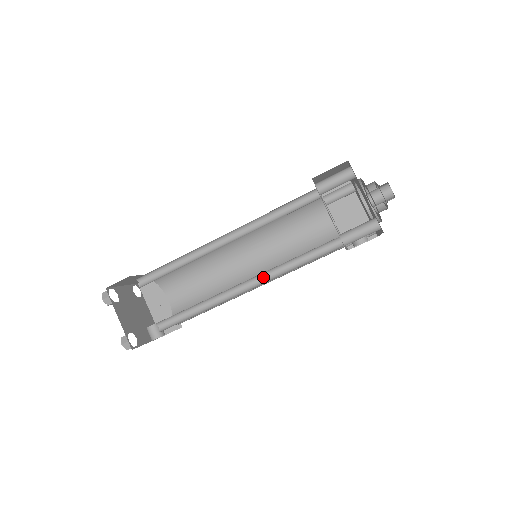
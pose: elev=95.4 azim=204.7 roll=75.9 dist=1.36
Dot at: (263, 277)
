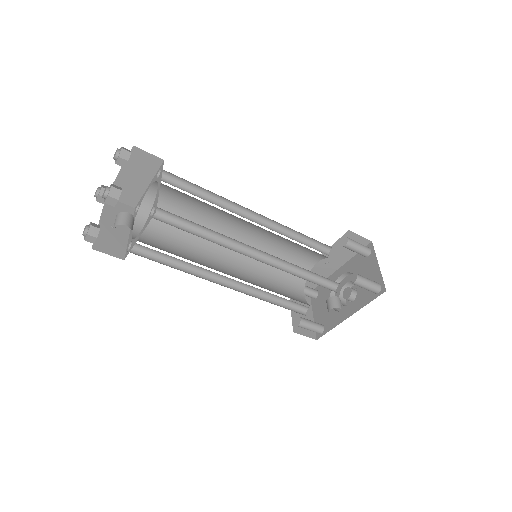
Dot at: (270, 263)
